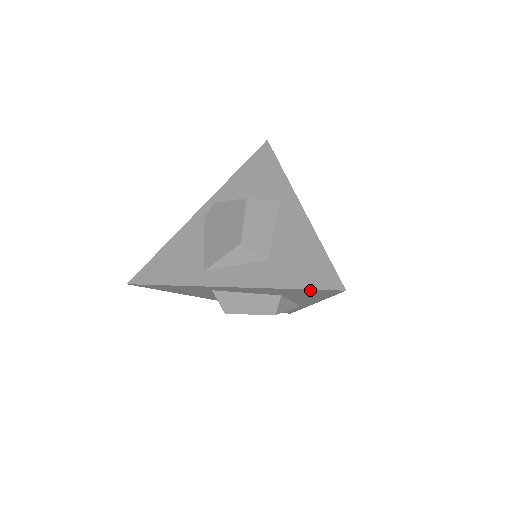
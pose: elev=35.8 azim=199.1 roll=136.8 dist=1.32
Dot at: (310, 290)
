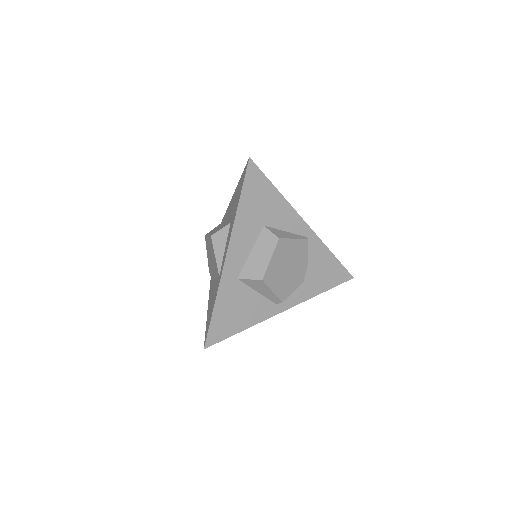
Dot at: (246, 186)
